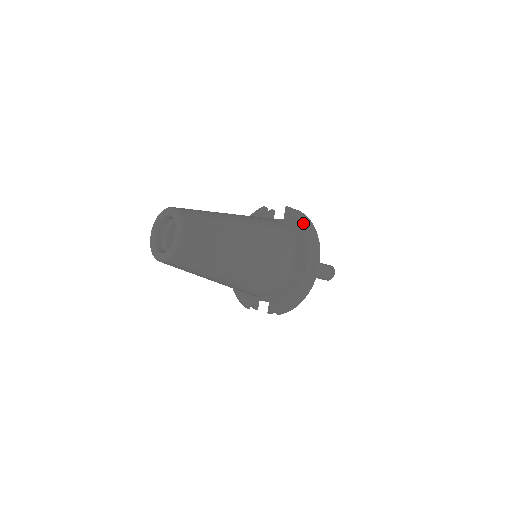
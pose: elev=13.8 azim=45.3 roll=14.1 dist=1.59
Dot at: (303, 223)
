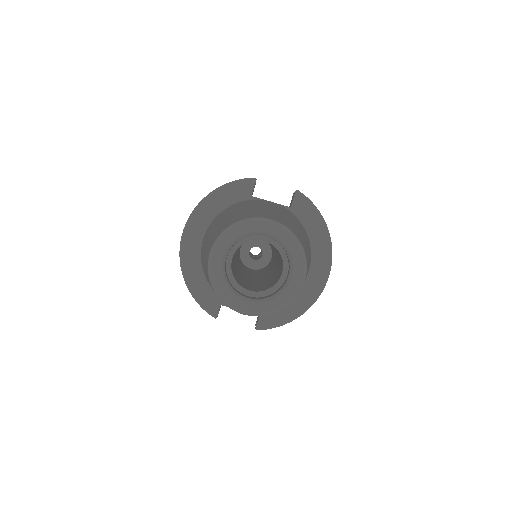
Dot at: (325, 222)
